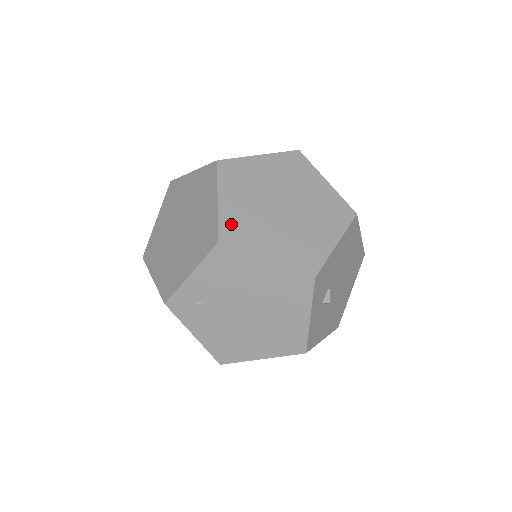
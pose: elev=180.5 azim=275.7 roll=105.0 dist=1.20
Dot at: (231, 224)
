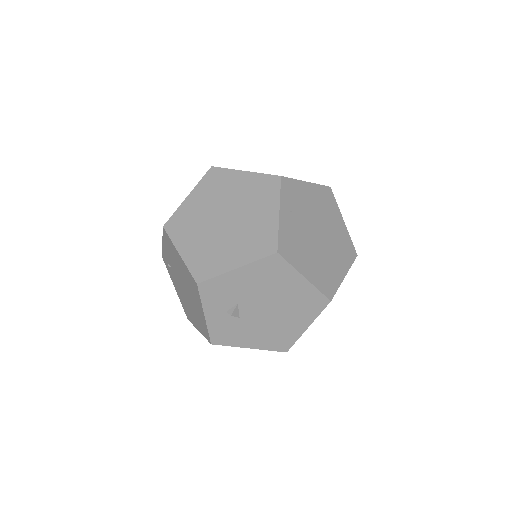
Dot at: (180, 218)
